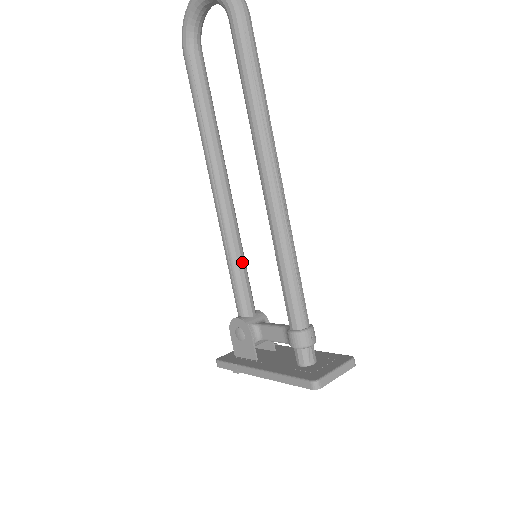
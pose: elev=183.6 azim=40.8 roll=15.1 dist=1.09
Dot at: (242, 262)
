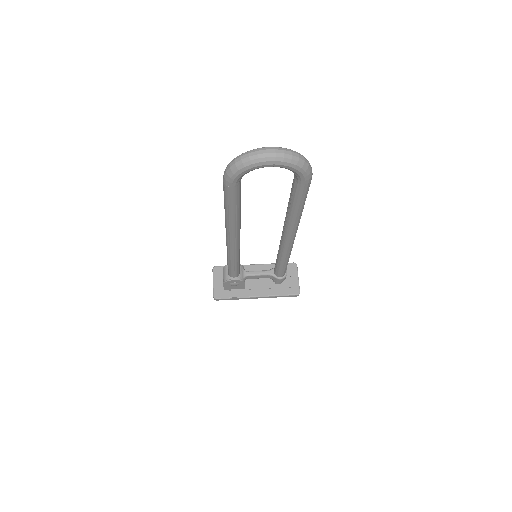
Dot at: occluded
